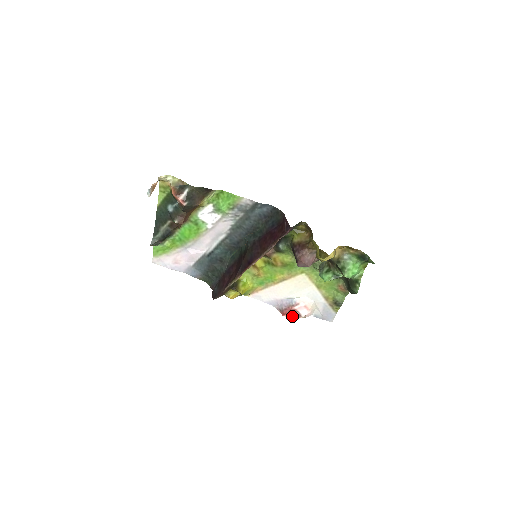
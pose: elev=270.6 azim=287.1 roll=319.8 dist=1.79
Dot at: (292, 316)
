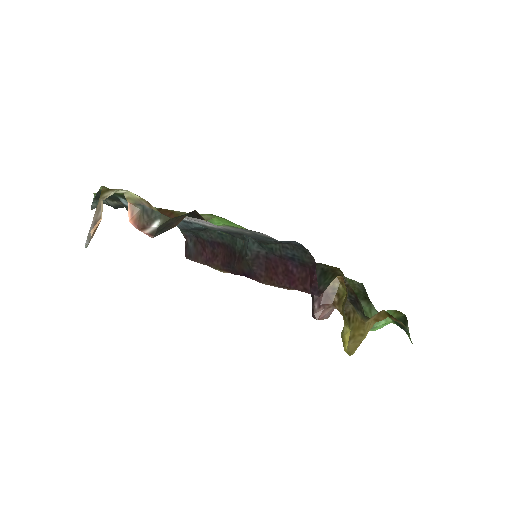
Dot at: occluded
